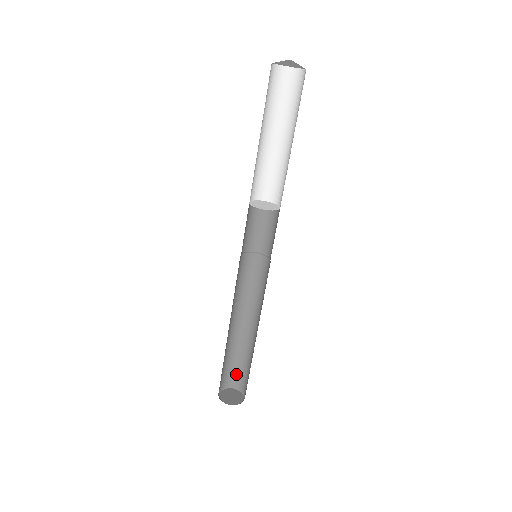
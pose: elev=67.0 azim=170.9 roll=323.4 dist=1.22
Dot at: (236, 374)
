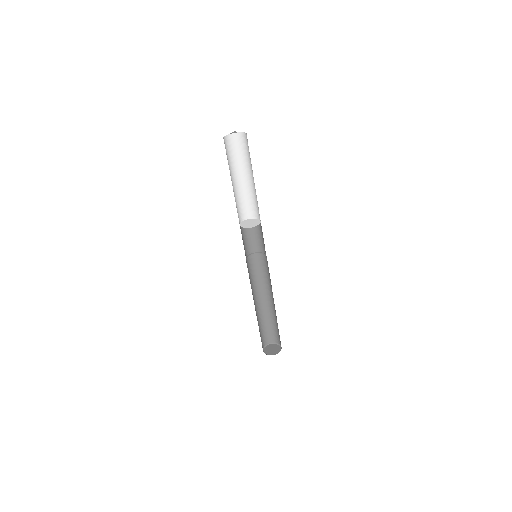
Dot at: (268, 334)
